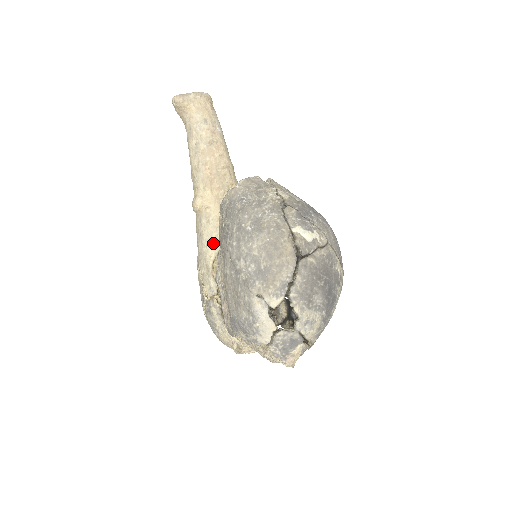
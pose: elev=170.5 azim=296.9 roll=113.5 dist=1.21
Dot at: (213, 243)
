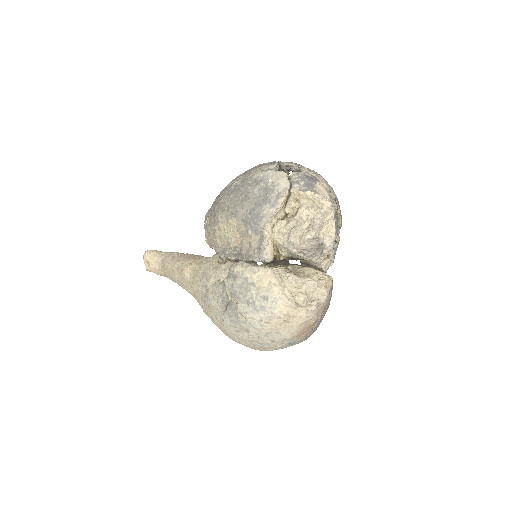
Dot at: (212, 260)
